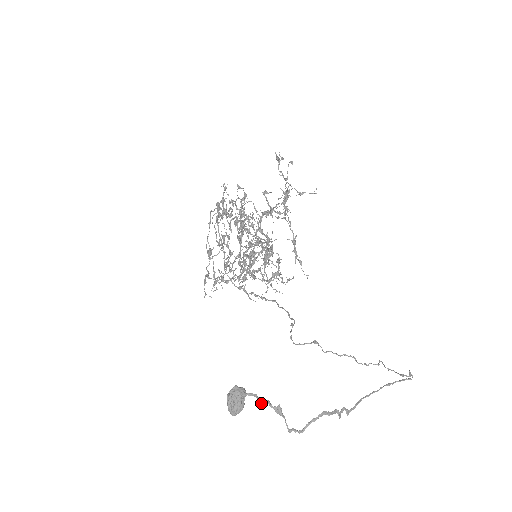
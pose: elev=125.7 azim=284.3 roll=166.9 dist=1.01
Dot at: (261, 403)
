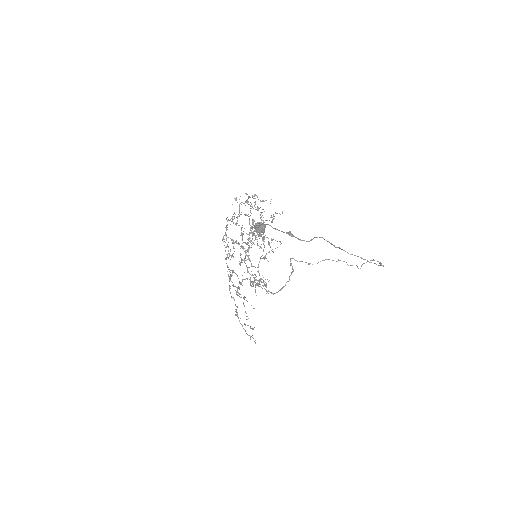
Dot at: (277, 229)
